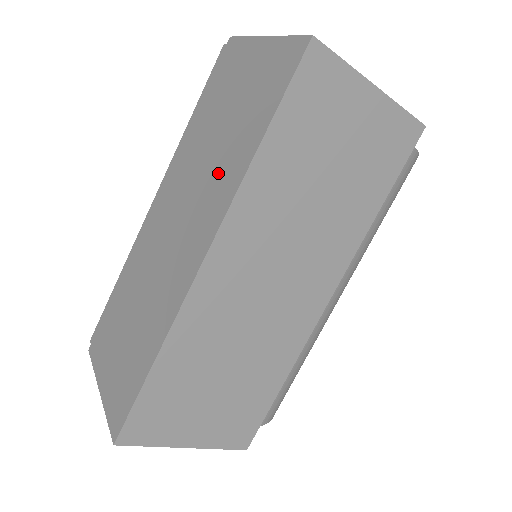
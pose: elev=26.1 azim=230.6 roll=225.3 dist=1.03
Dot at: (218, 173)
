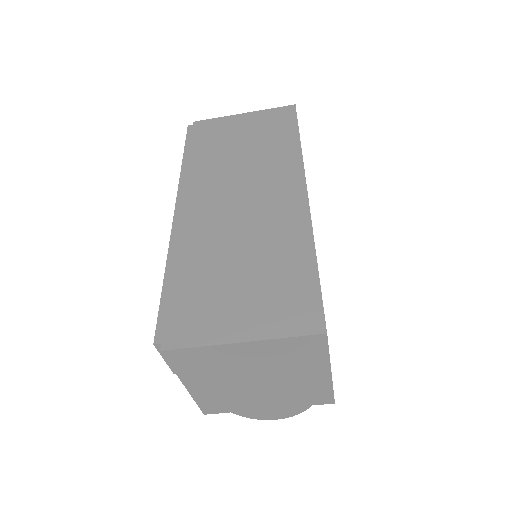
Dot at: (268, 161)
